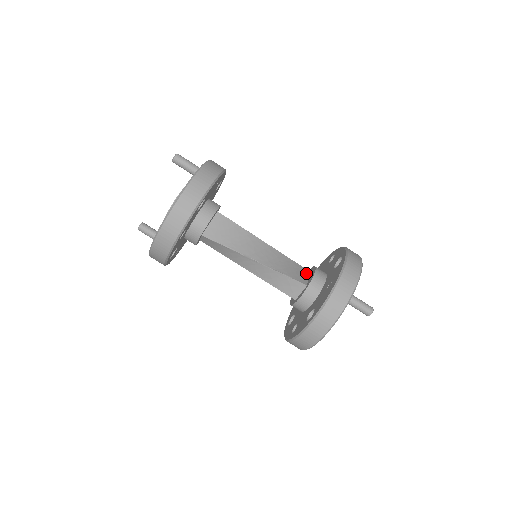
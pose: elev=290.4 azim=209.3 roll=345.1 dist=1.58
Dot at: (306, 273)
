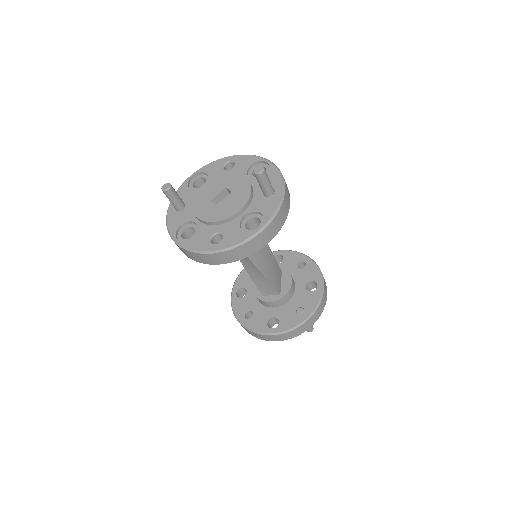
Dot at: (281, 276)
